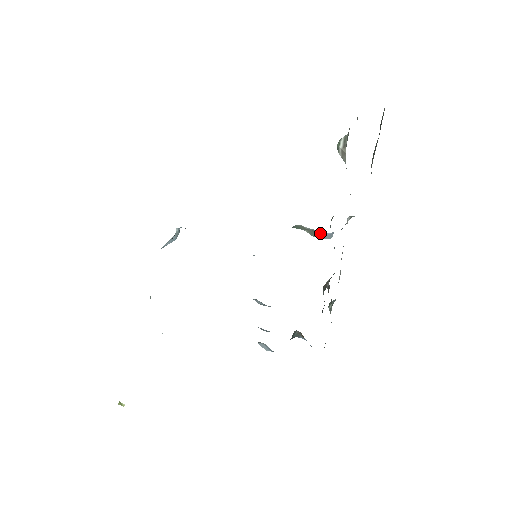
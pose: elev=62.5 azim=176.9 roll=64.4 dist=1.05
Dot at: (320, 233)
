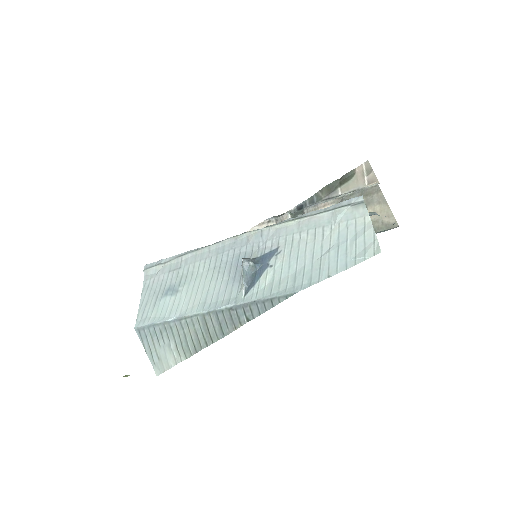
Dot at: occluded
